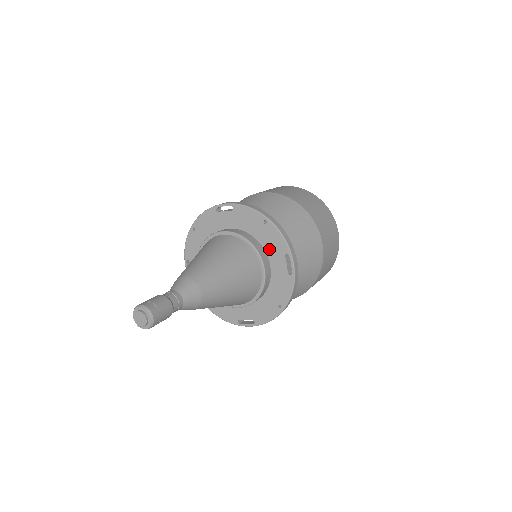
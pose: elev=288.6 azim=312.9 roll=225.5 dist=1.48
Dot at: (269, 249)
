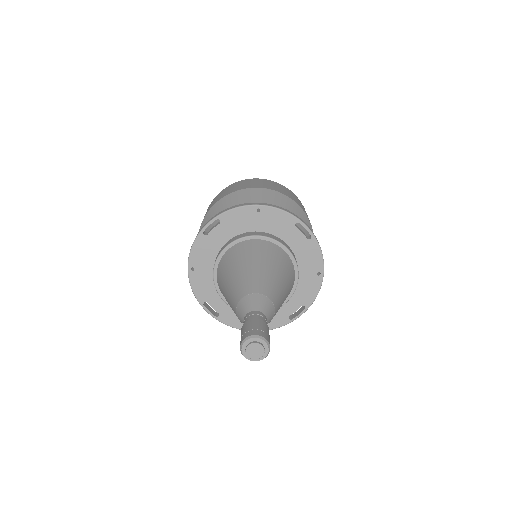
Dot at: (277, 231)
